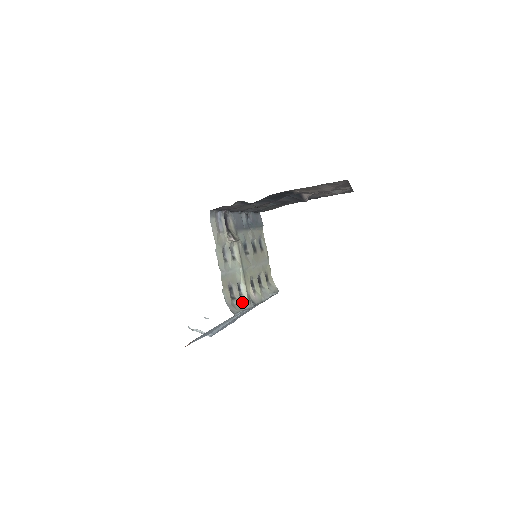
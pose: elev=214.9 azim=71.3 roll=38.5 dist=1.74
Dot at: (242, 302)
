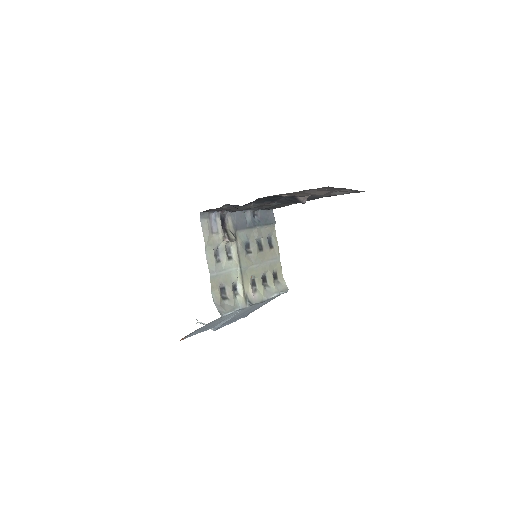
Dot at: (236, 302)
